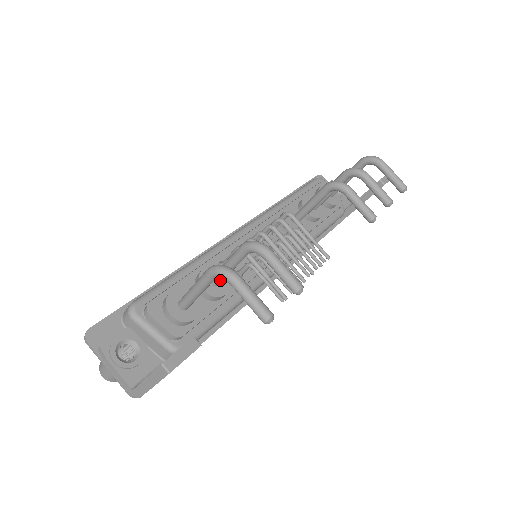
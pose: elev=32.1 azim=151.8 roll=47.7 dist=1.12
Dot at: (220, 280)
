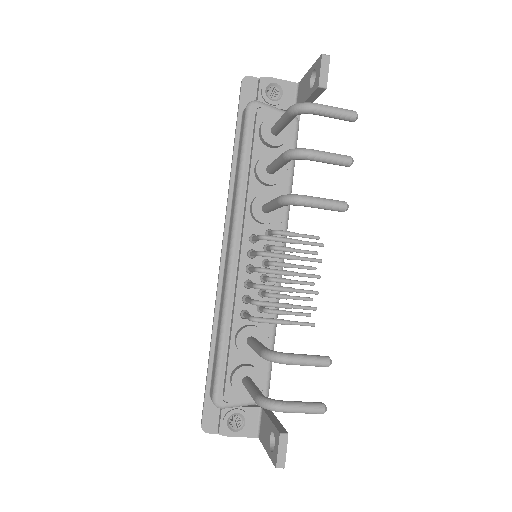
Dot at: occluded
